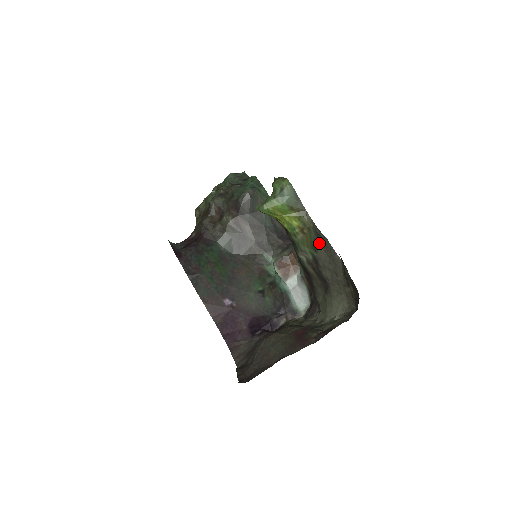
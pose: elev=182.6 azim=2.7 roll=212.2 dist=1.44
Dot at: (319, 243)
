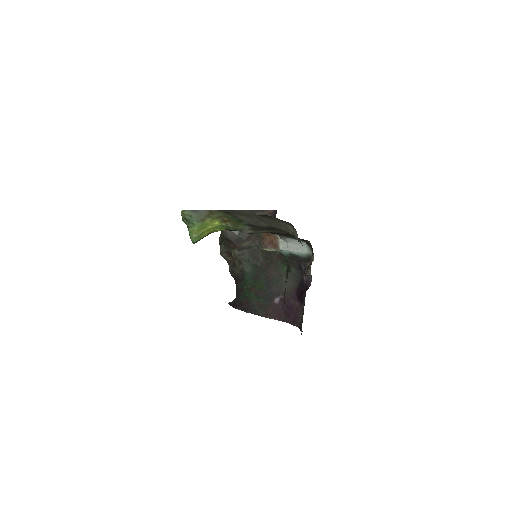
Dot at: (236, 216)
